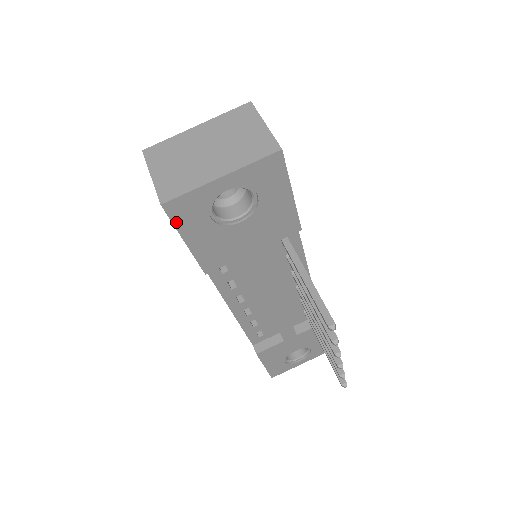
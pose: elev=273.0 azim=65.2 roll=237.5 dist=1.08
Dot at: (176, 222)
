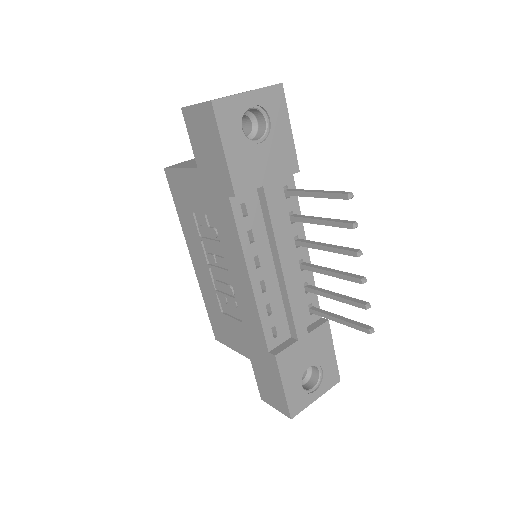
Dot at: (219, 123)
